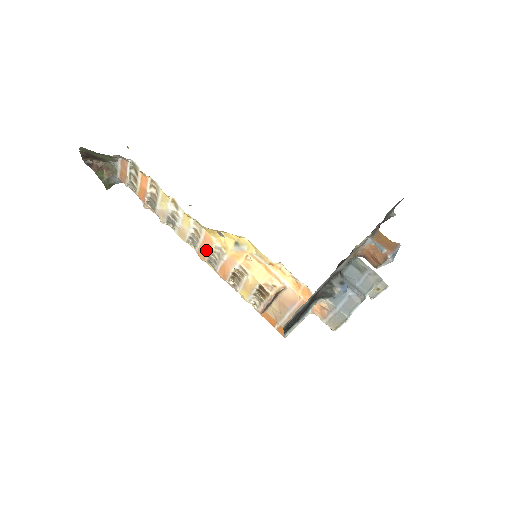
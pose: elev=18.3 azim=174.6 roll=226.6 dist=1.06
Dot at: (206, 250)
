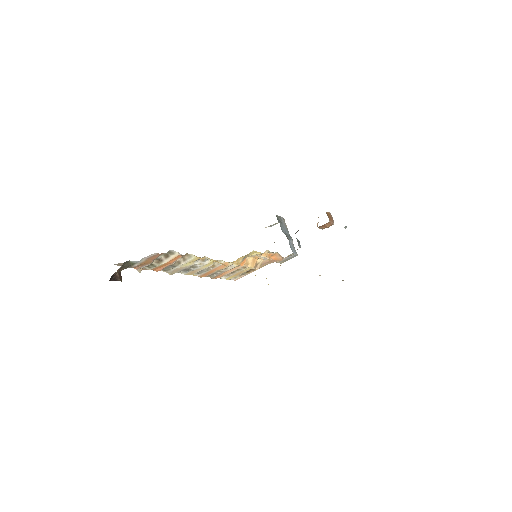
Dot at: (214, 271)
